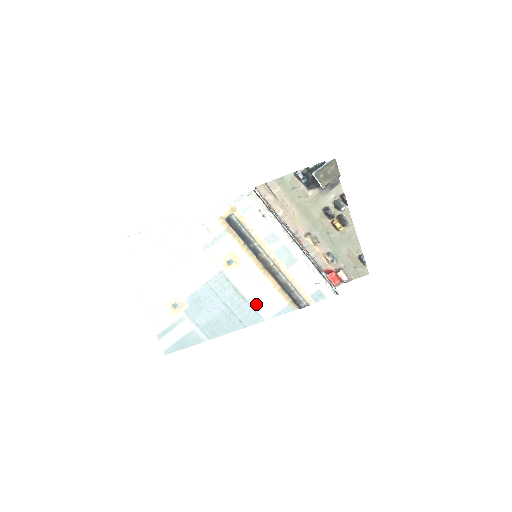
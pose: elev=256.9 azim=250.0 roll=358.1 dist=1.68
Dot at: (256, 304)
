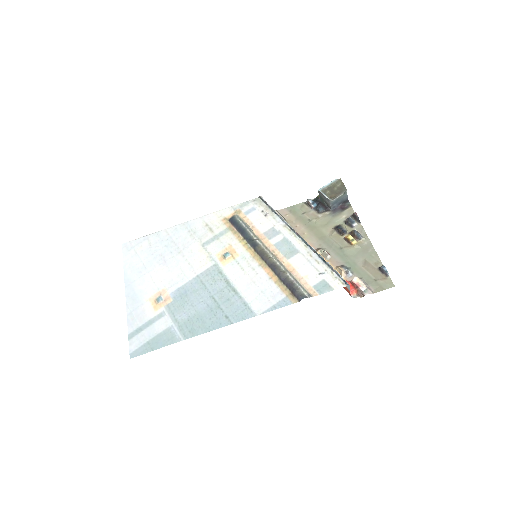
Dot at: (248, 297)
